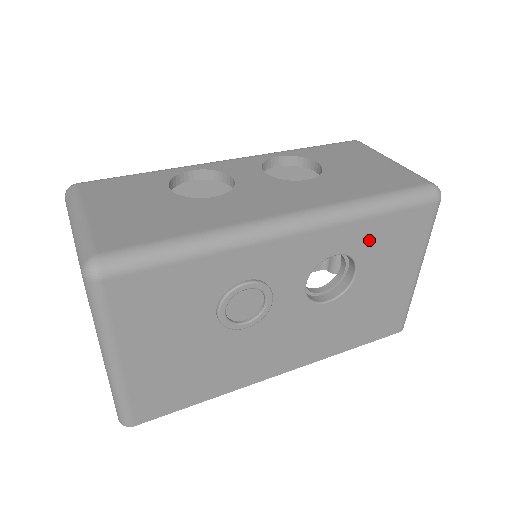
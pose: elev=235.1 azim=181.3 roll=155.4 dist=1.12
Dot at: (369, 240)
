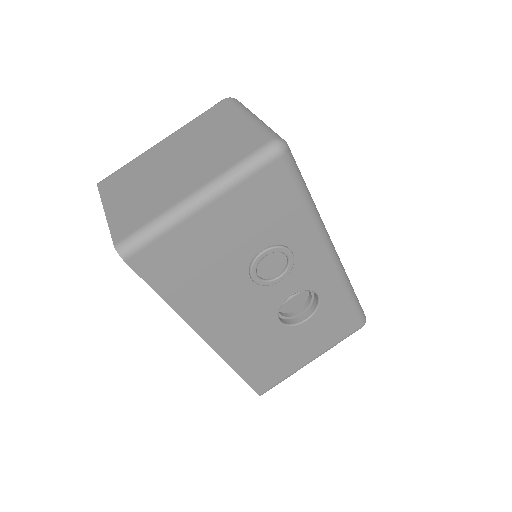
Dot at: (332, 308)
